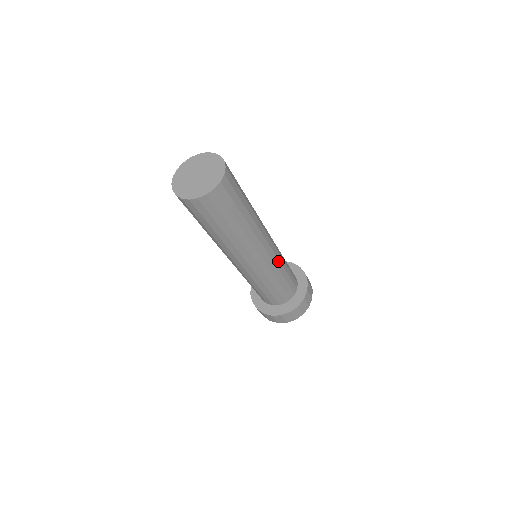
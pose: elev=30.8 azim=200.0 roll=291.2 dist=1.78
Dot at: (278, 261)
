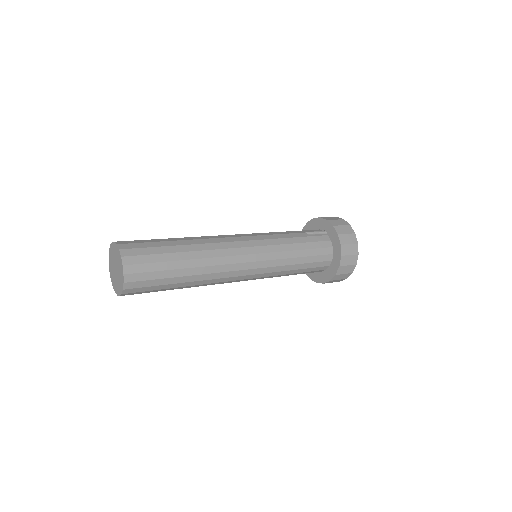
Dot at: (271, 273)
